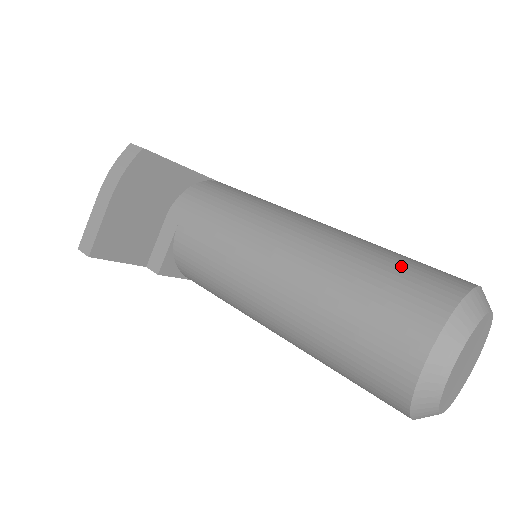
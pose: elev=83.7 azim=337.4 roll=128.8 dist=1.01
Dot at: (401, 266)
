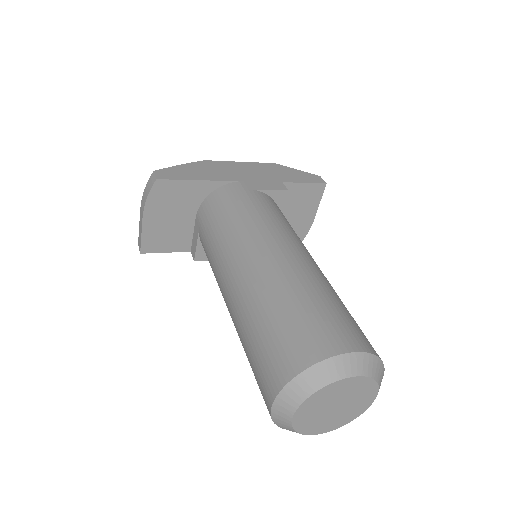
Dot at: (290, 320)
